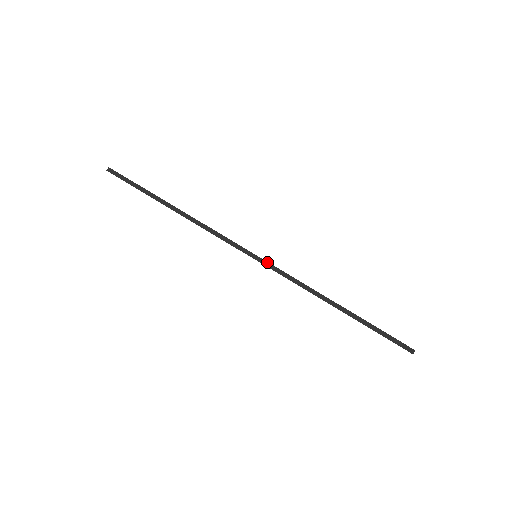
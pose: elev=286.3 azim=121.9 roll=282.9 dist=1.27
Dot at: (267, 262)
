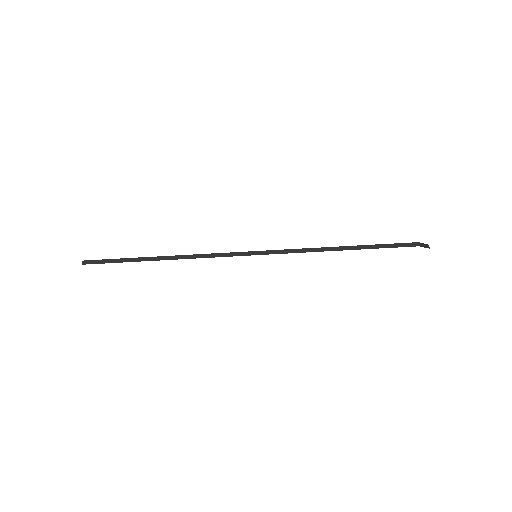
Dot at: (271, 251)
